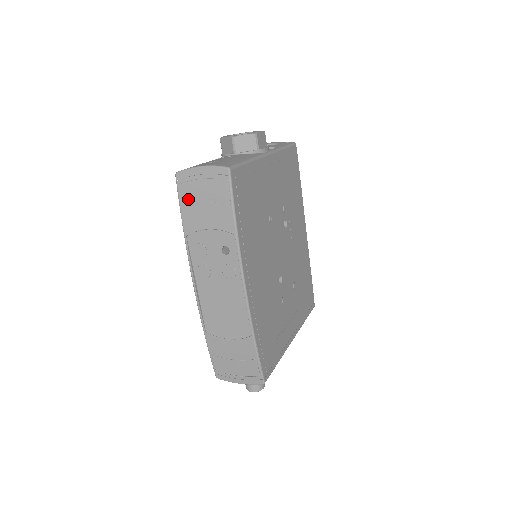
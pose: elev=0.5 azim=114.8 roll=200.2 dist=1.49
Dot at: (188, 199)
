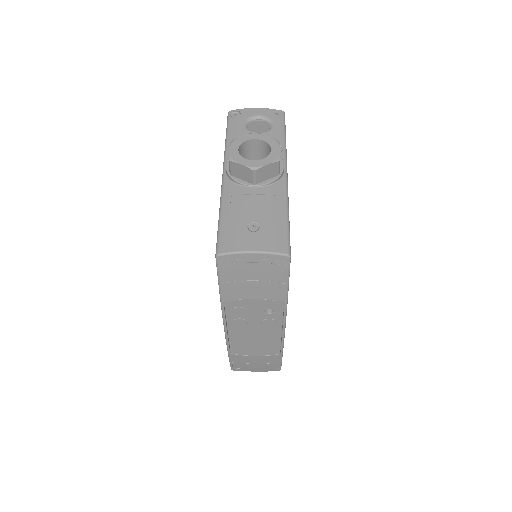
Dot at: (231, 277)
